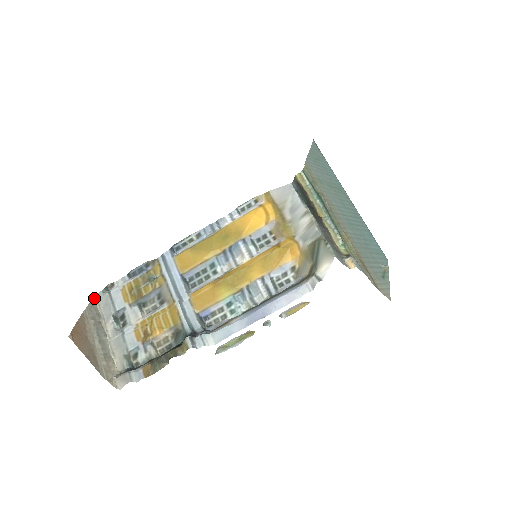
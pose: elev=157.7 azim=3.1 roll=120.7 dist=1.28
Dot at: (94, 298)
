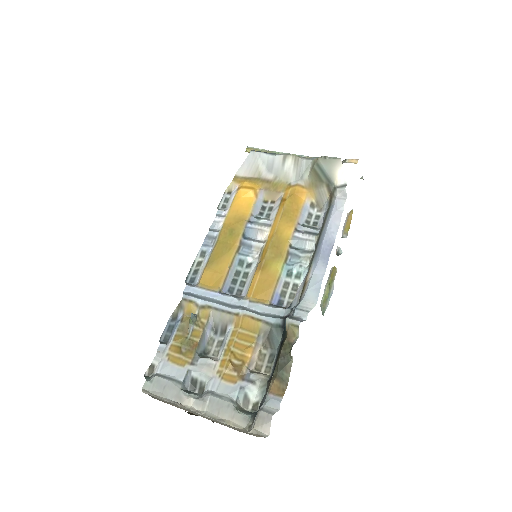
Dot at: occluded
